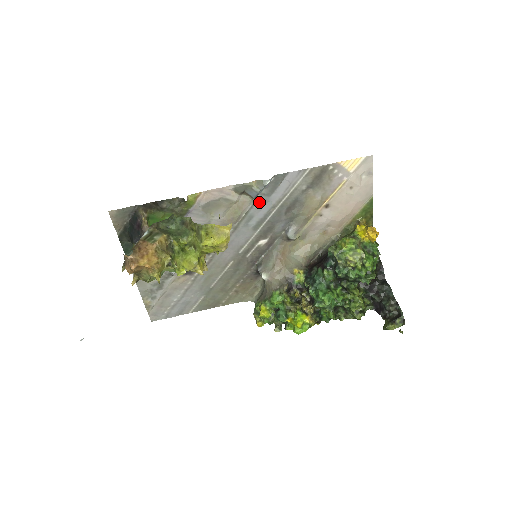
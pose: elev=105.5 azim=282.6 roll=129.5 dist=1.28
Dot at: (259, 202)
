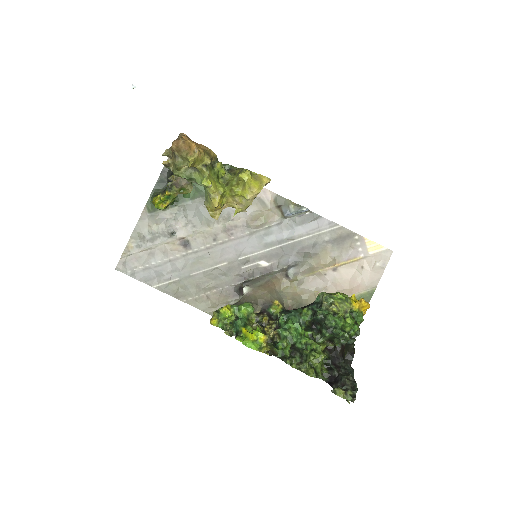
Dot at: (285, 225)
